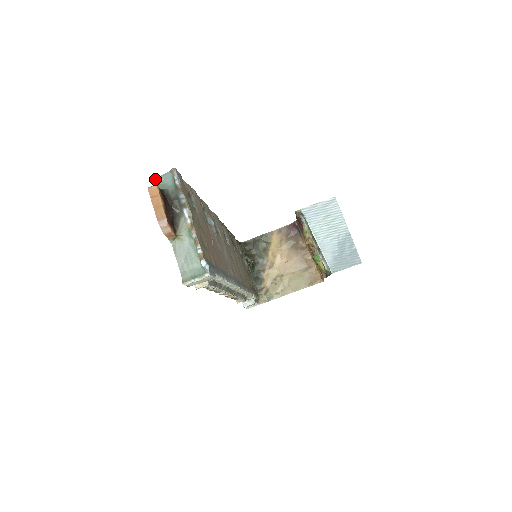
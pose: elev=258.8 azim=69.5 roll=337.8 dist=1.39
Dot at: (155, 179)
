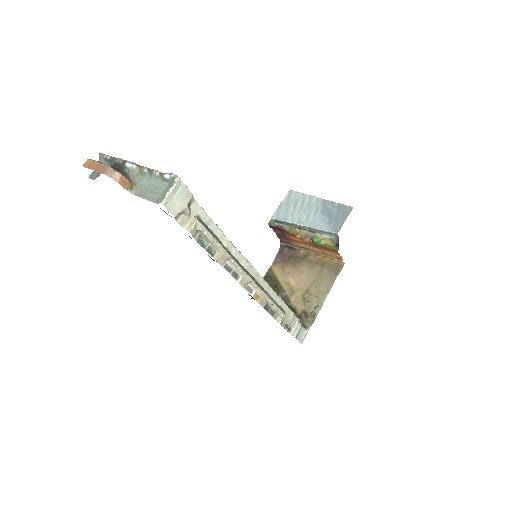
Dot at: (91, 175)
